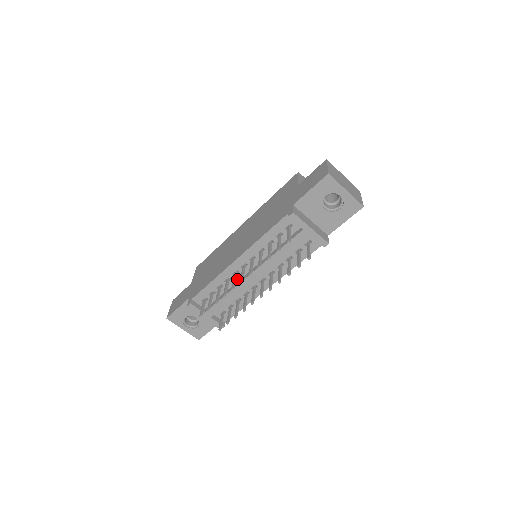
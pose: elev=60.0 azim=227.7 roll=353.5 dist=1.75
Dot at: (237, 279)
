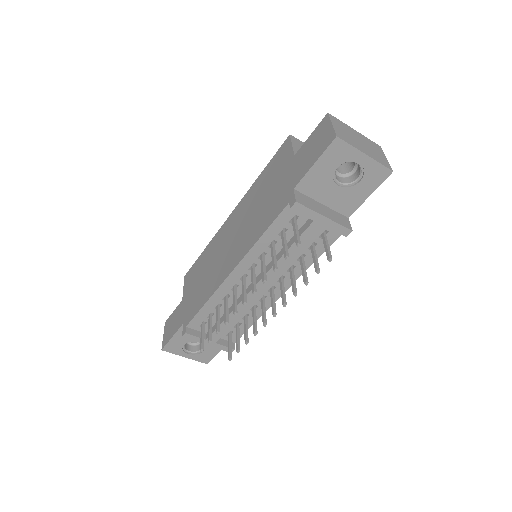
Dot at: (238, 294)
